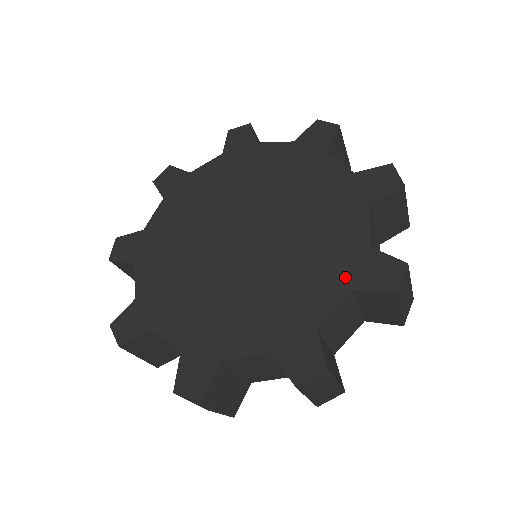
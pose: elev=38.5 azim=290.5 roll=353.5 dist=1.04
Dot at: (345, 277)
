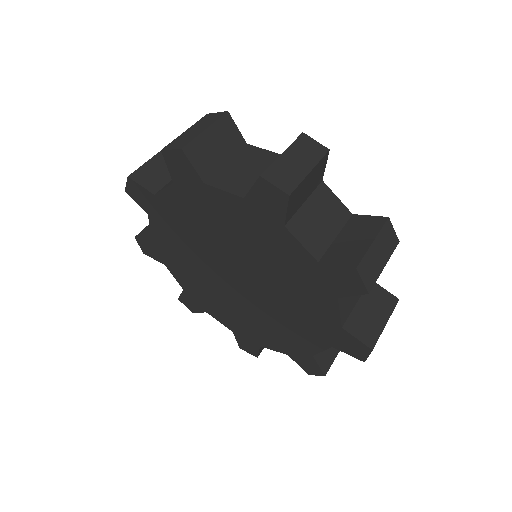
Dot at: (326, 339)
